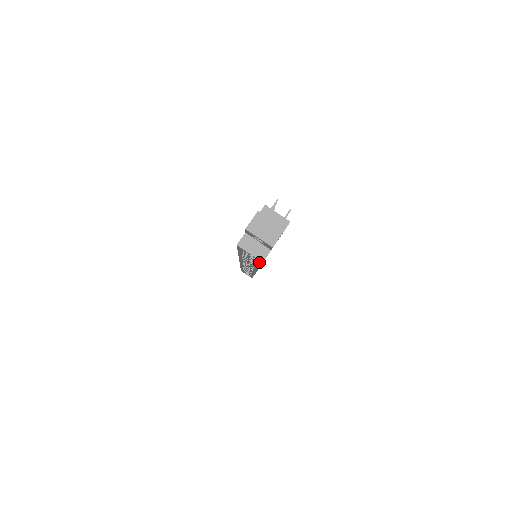
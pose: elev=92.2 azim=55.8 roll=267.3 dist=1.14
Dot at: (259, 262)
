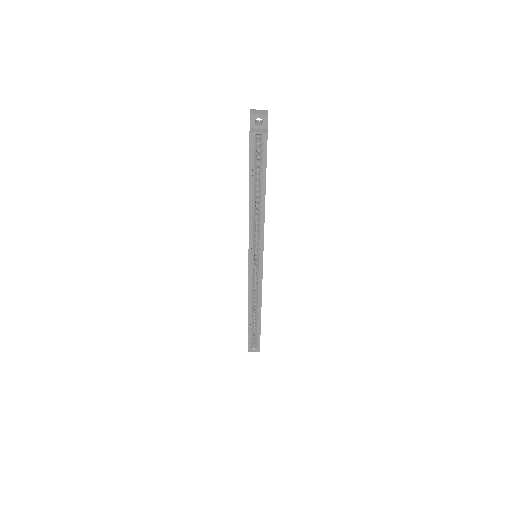
Dot at: (265, 145)
